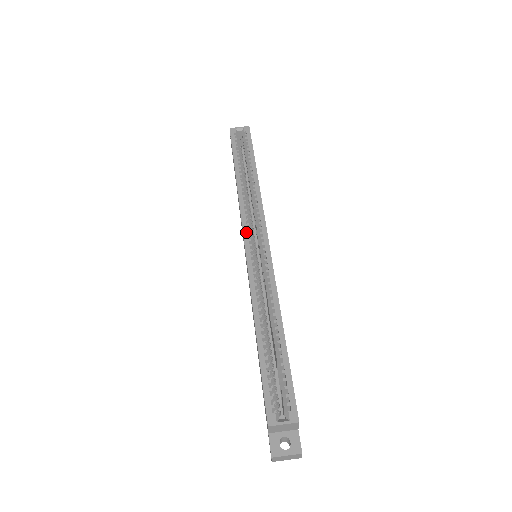
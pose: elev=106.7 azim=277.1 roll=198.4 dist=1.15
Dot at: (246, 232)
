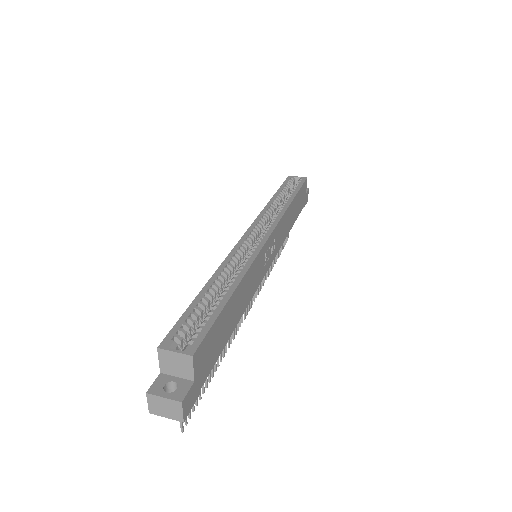
Dot at: (253, 226)
